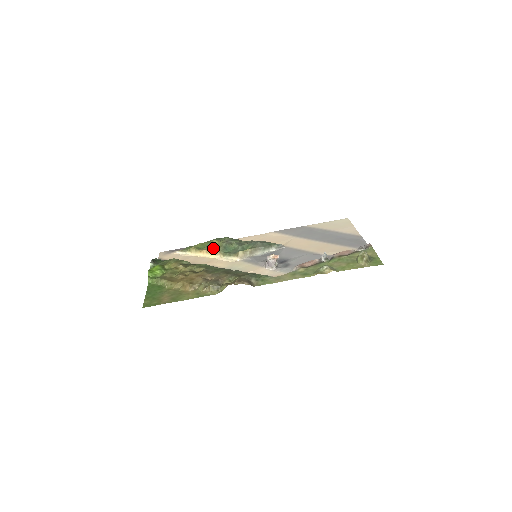
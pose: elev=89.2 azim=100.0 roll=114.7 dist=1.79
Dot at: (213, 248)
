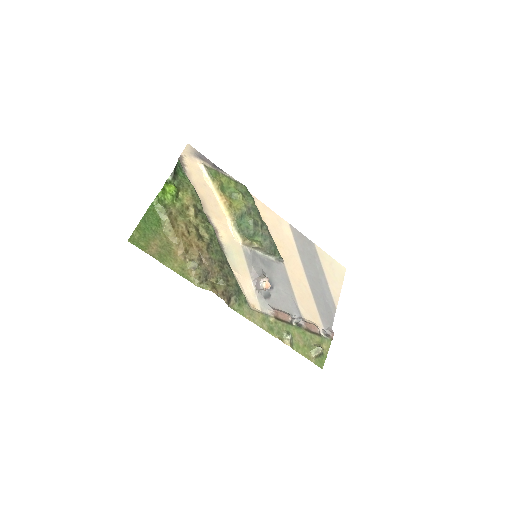
Dot at: (233, 204)
